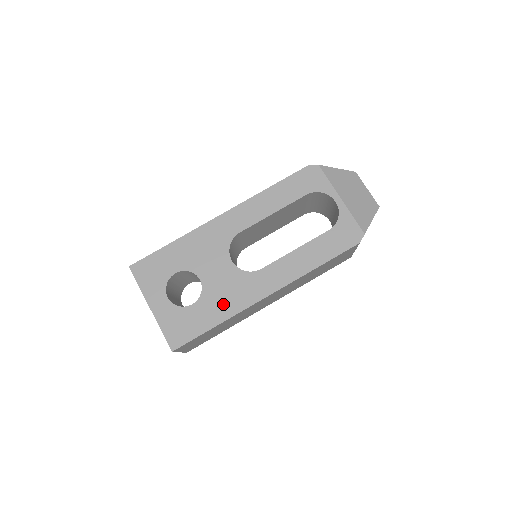
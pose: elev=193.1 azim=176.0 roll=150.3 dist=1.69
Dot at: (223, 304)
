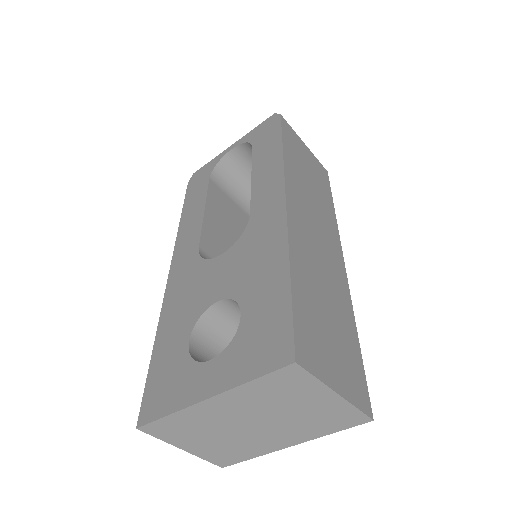
Dot at: (265, 264)
